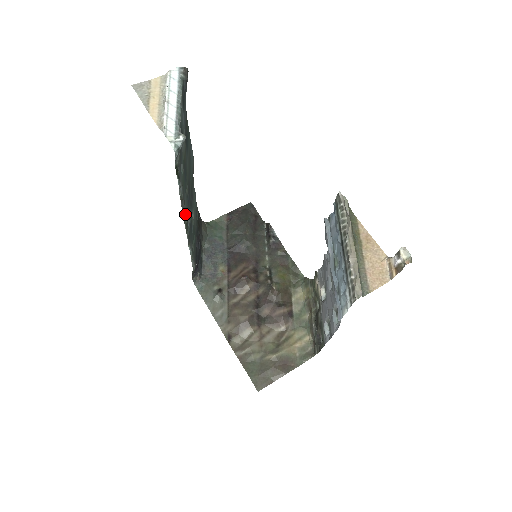
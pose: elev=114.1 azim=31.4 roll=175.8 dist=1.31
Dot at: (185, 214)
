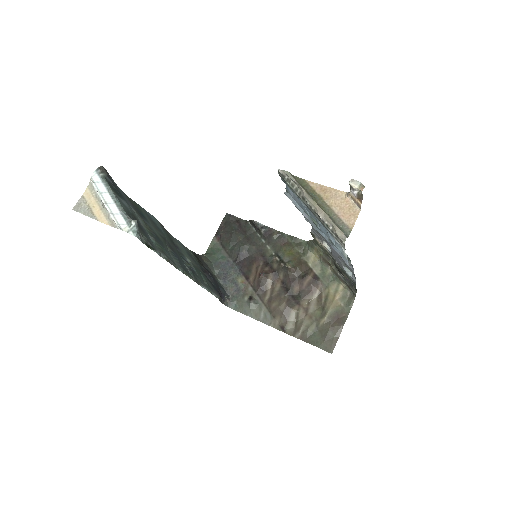
Dot at: (179, 268)
